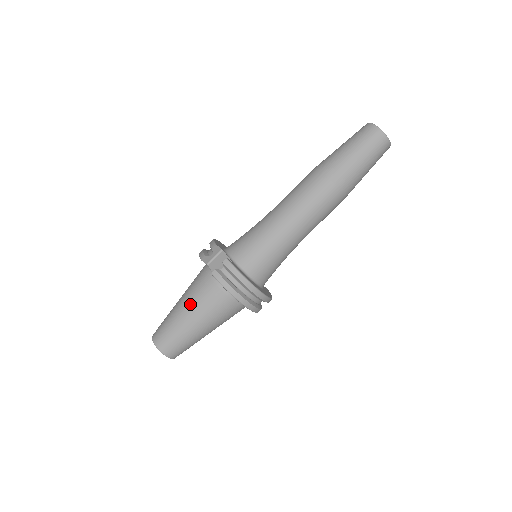
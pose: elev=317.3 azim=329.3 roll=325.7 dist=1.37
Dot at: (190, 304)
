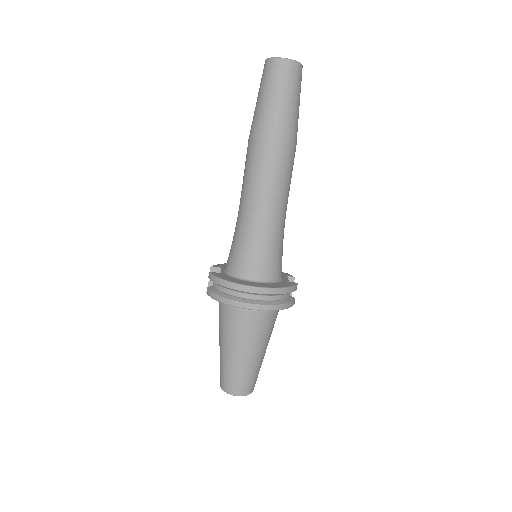
Dot at: (219, 333)
